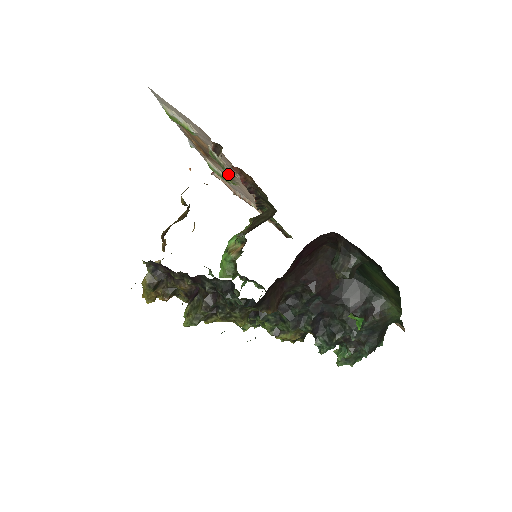
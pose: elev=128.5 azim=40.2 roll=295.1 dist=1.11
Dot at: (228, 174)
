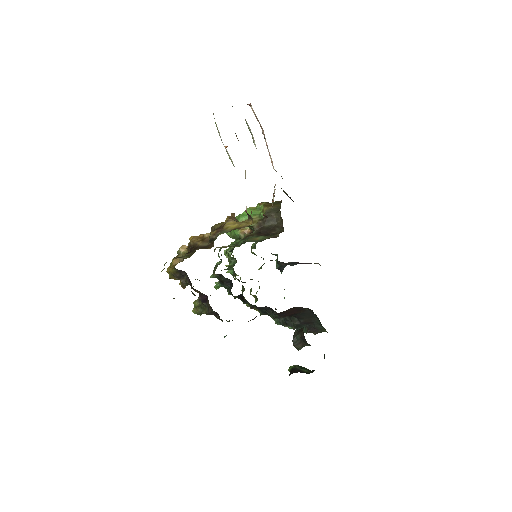
Dot at: occluded
